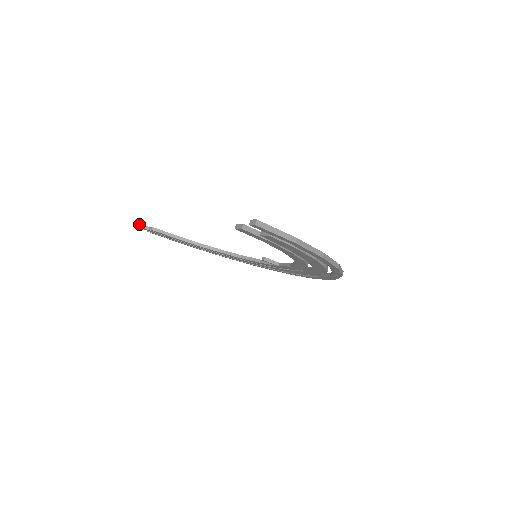
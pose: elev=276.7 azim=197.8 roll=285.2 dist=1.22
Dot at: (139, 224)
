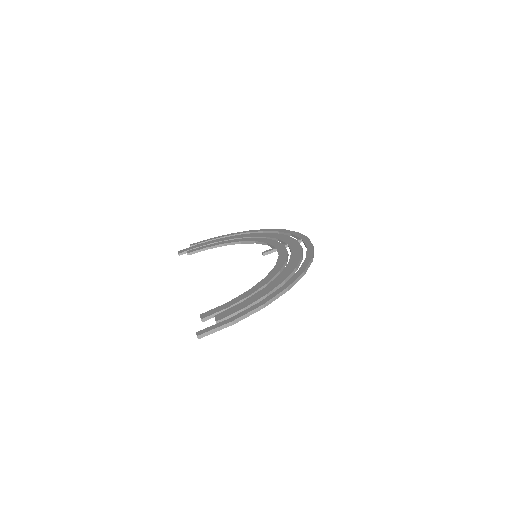
Dot at: (179, 254)
